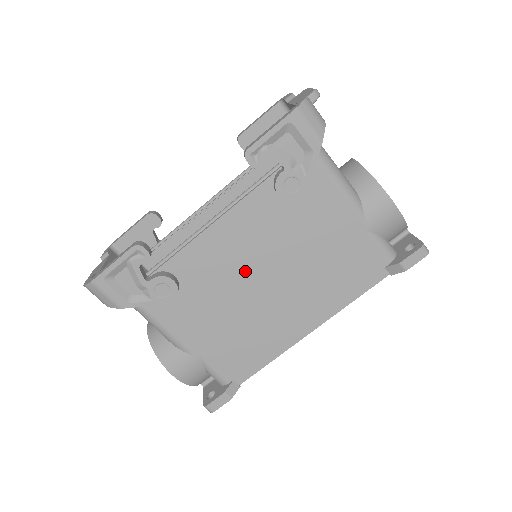
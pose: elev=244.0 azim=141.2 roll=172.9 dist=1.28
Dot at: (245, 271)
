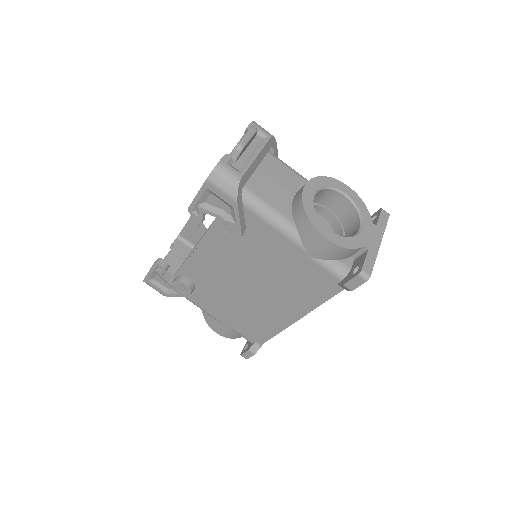
Dot at: (231, 278)
